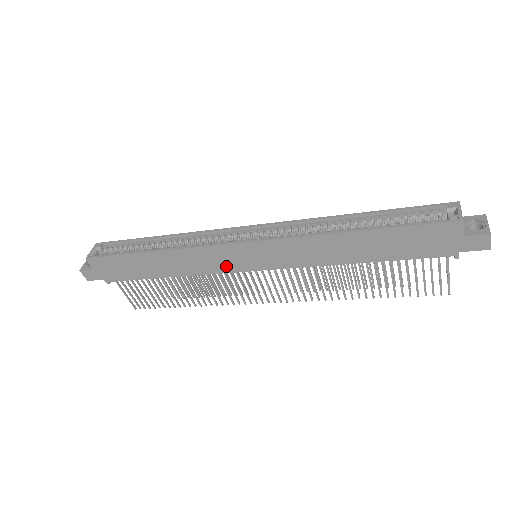
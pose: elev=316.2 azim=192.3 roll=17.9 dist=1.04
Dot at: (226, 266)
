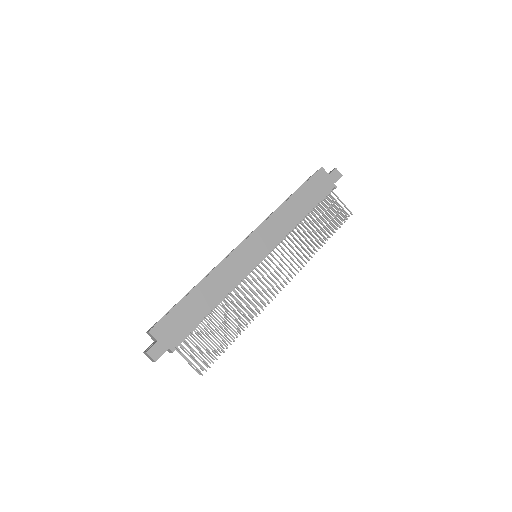
Dot at: (245, 267)
